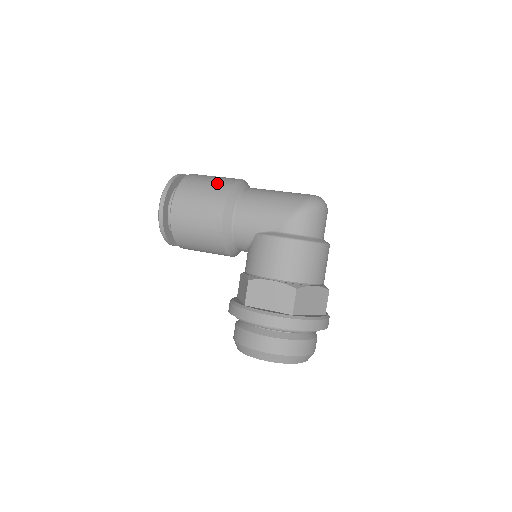
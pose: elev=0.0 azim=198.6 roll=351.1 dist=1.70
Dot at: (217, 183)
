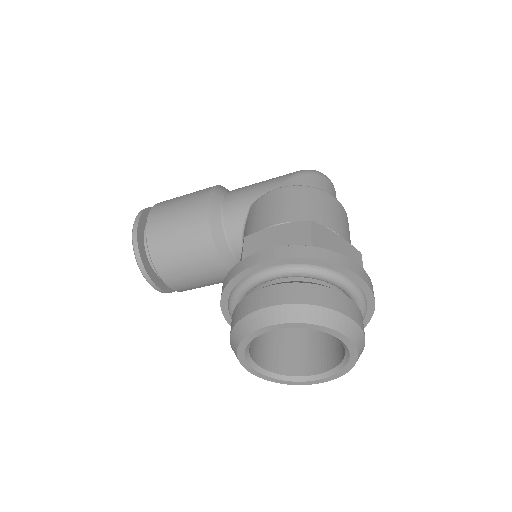
Dot at: occluded
